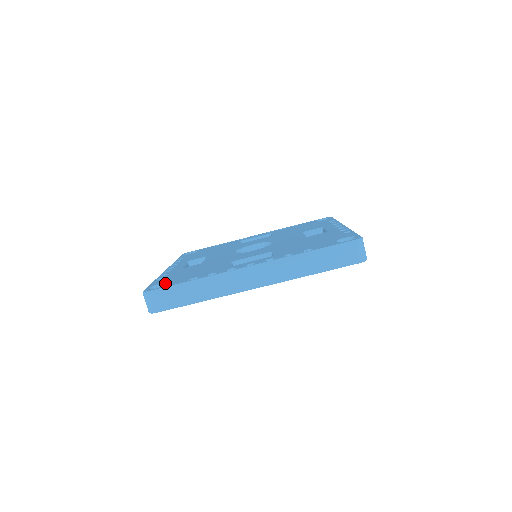
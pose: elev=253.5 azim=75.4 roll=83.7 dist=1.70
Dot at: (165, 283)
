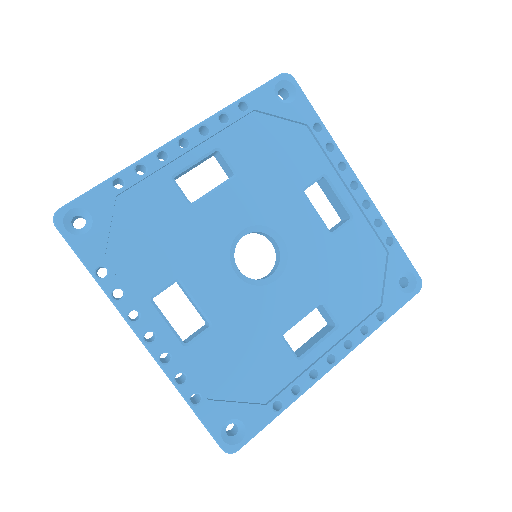
Dot at: occluded
